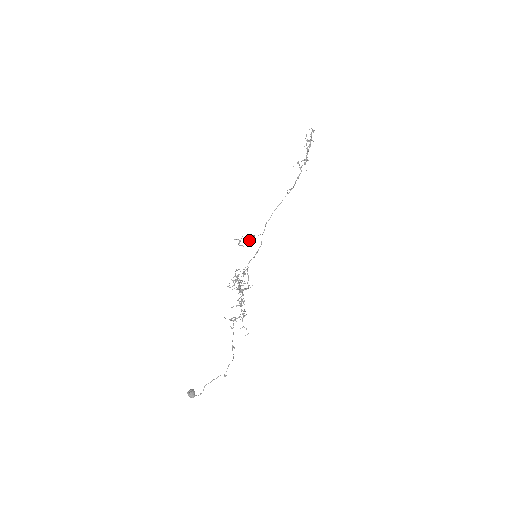
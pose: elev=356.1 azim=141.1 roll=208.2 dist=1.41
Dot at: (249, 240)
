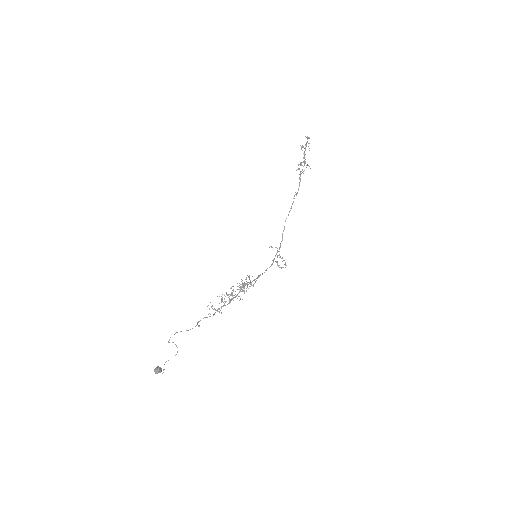
Dot at: (280, 256)
